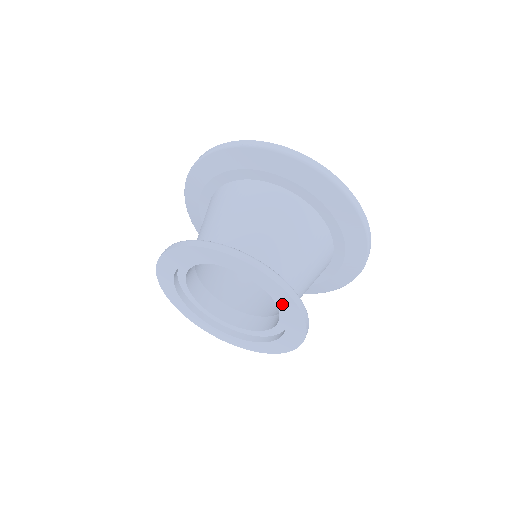
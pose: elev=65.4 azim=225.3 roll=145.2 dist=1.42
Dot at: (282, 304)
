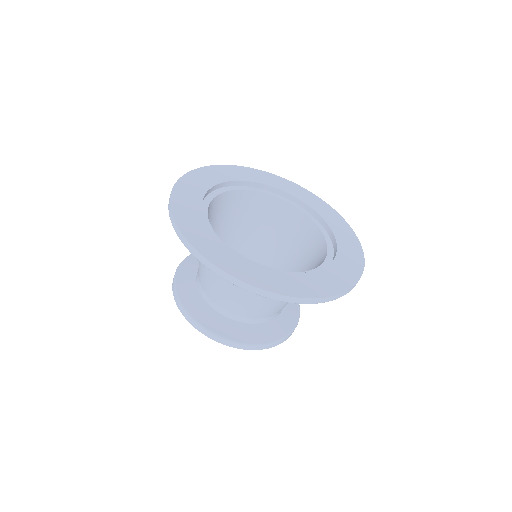
Dot at: occluded
